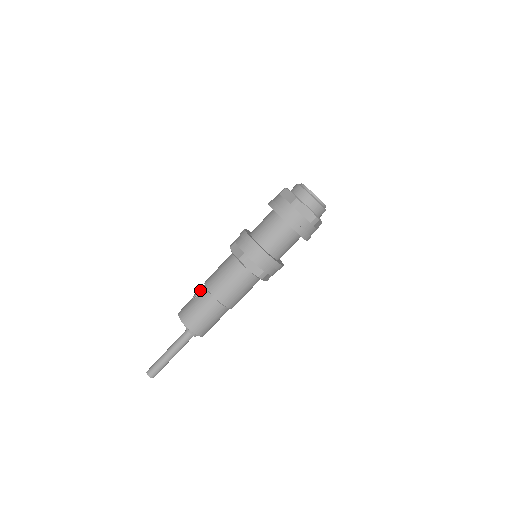
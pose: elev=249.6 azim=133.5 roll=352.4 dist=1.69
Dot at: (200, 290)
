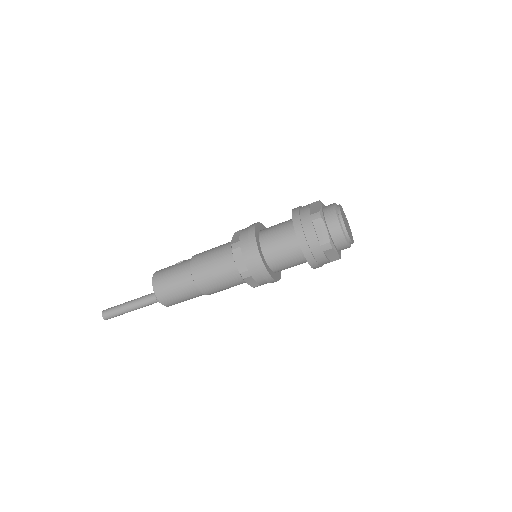
Dot at: occluded
